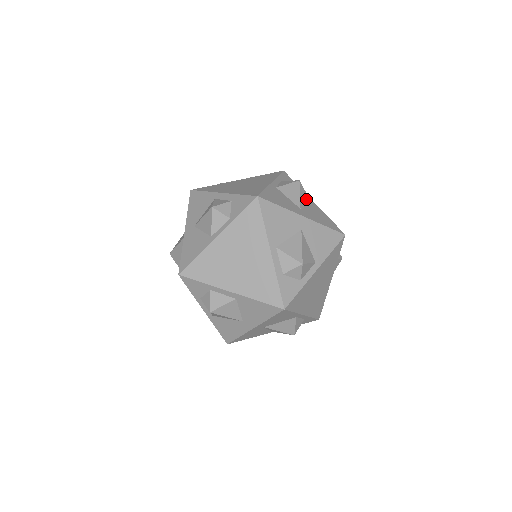
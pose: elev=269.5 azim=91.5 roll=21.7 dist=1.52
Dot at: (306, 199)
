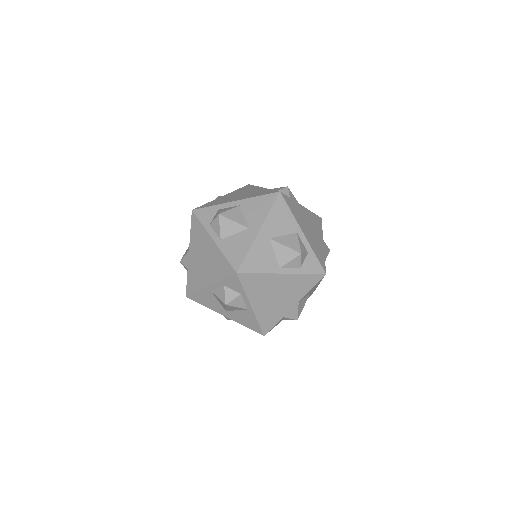
Dot at: occluded
